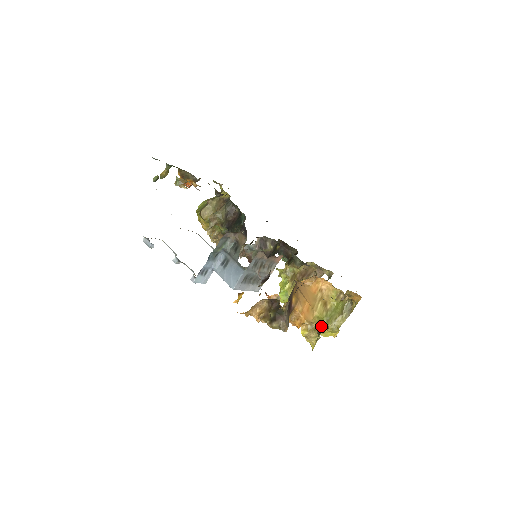
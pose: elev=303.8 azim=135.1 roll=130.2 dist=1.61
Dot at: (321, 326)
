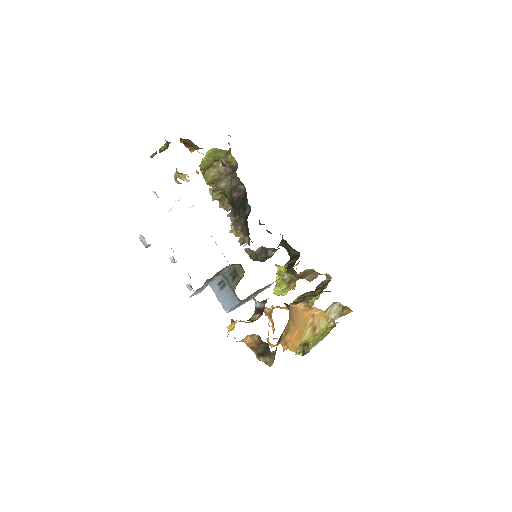
Dot at: (307, 346)
